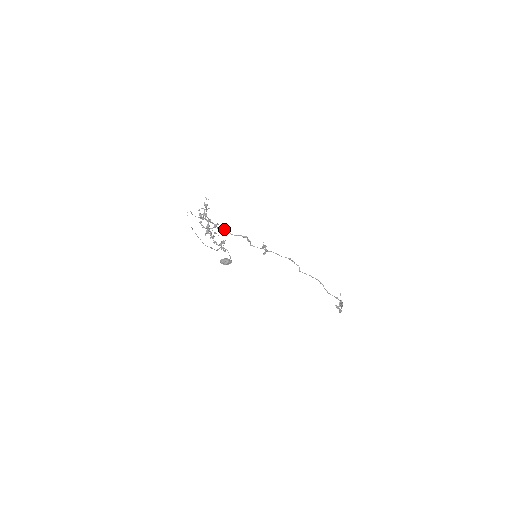
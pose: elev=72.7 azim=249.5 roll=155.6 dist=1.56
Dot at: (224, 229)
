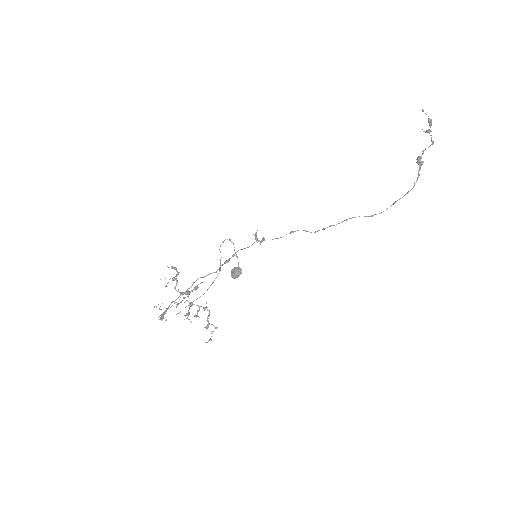
Dot at: occluded
